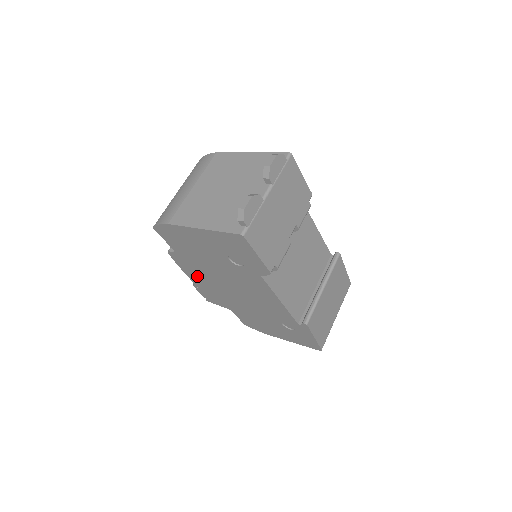
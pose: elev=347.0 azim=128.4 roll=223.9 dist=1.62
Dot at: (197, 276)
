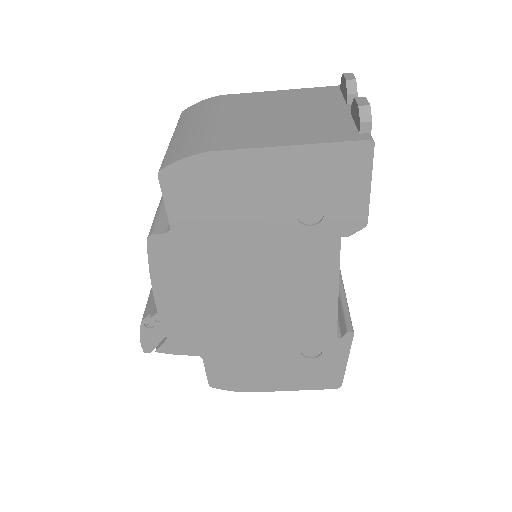
Dot at: (180, 287)
